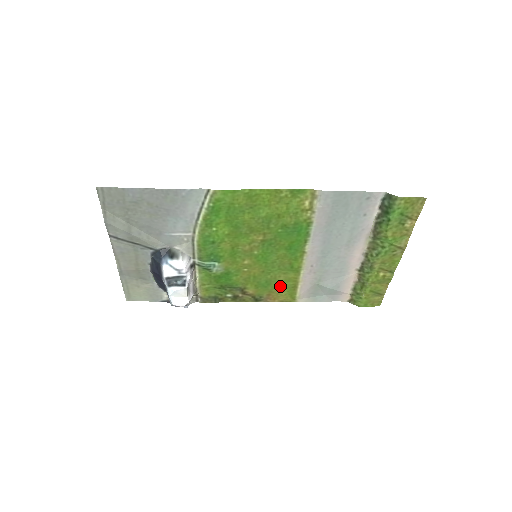
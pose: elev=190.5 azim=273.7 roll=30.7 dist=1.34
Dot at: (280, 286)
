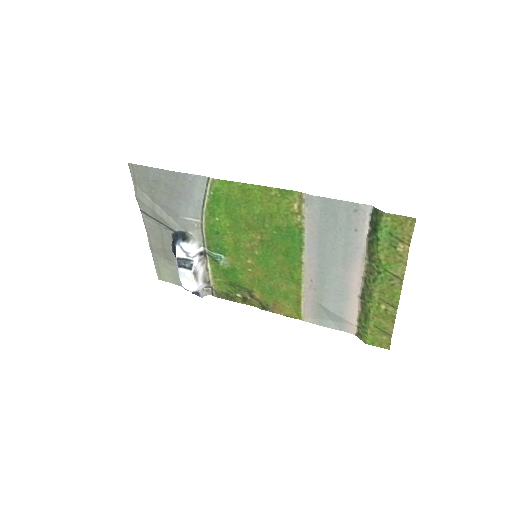
Dot at: (284, 297)
